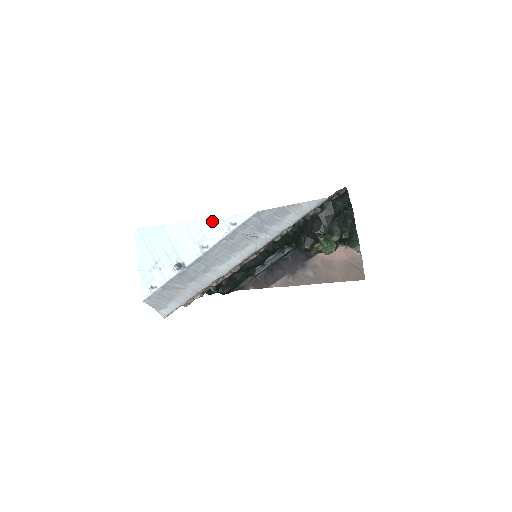
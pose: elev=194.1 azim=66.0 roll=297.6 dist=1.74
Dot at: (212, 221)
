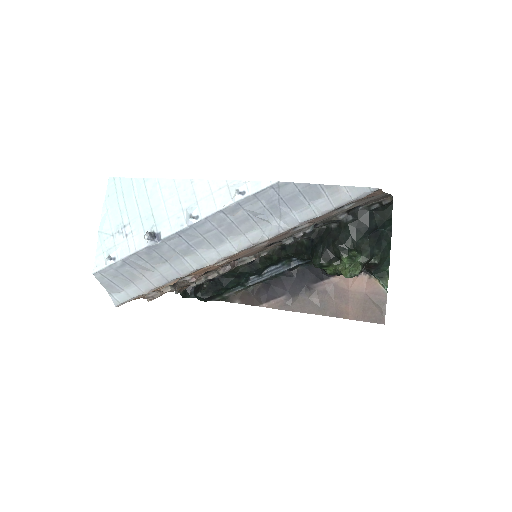
Dot at: (212, 184)
